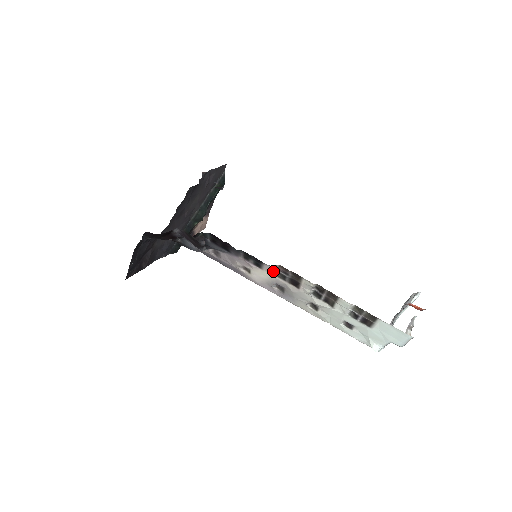
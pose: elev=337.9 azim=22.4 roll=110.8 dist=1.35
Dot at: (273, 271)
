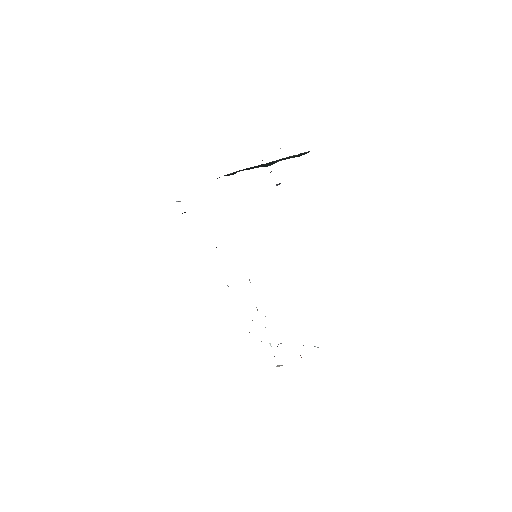
Dot at: occluded
